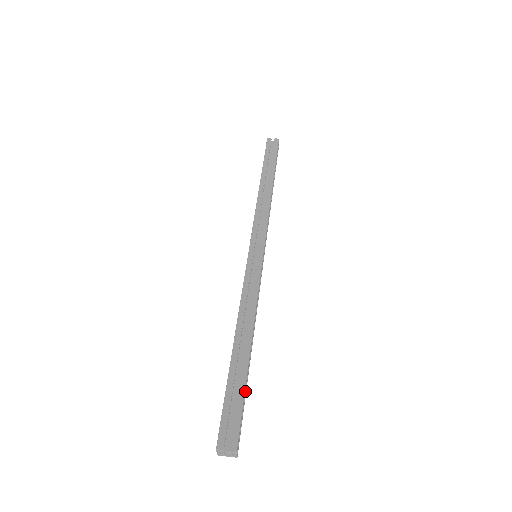
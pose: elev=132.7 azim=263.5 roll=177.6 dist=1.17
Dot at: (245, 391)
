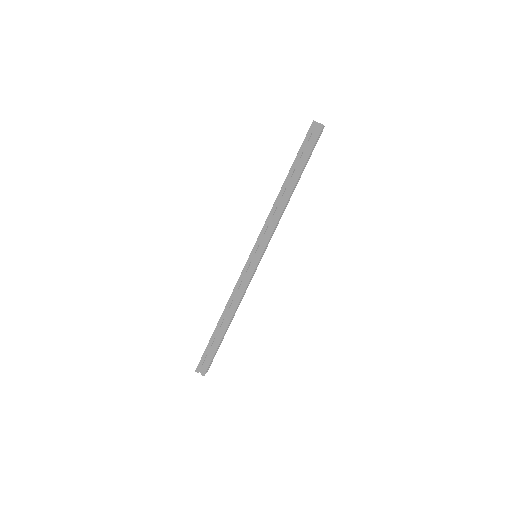
Dot at: (219, 345)
